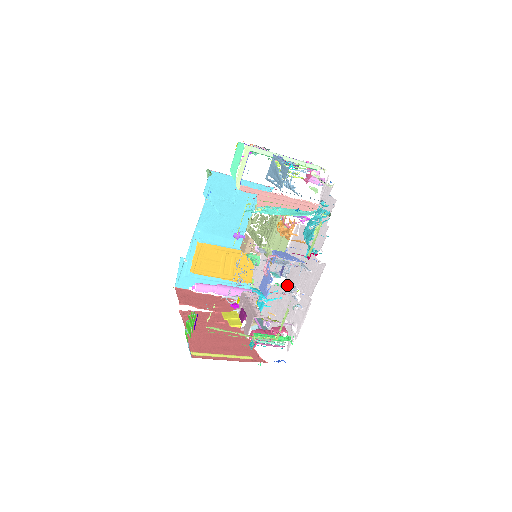
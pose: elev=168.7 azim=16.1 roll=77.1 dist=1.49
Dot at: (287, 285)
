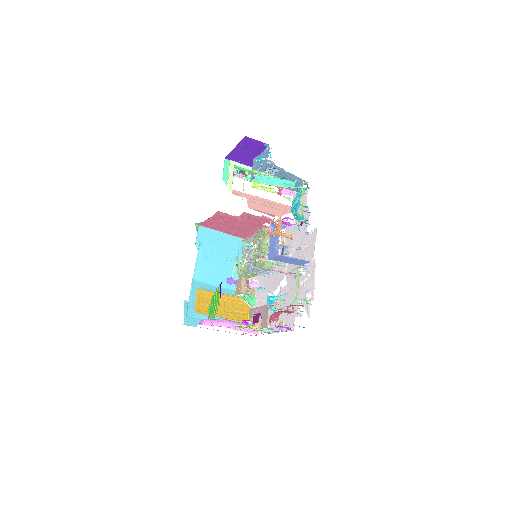
Dot at: (289, 281)
